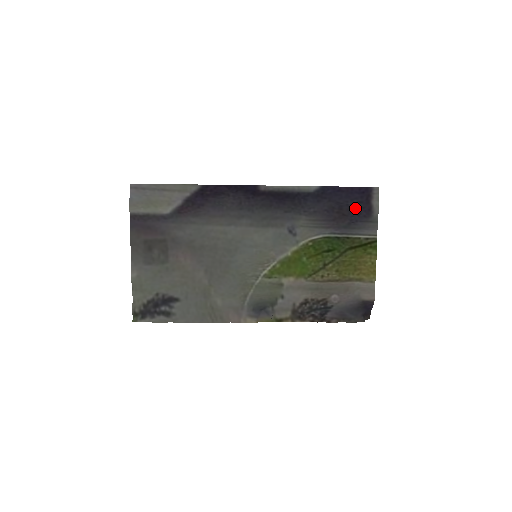
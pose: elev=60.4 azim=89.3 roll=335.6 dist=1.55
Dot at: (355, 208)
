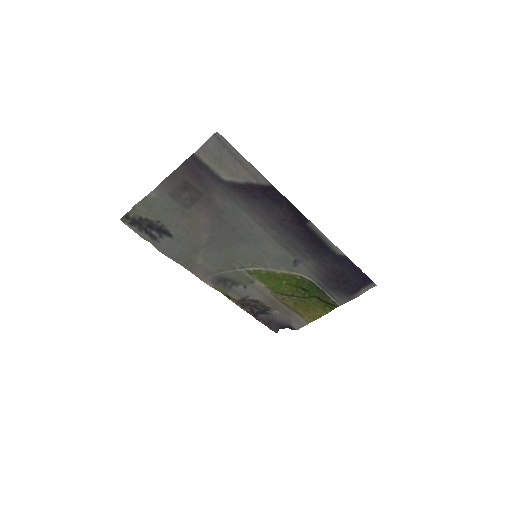
Dot at: (349, 283)
